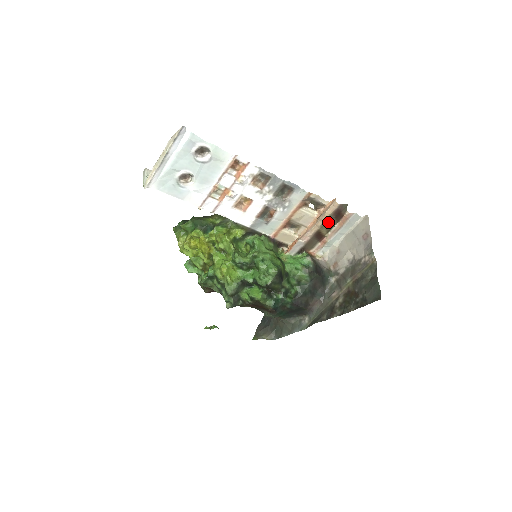
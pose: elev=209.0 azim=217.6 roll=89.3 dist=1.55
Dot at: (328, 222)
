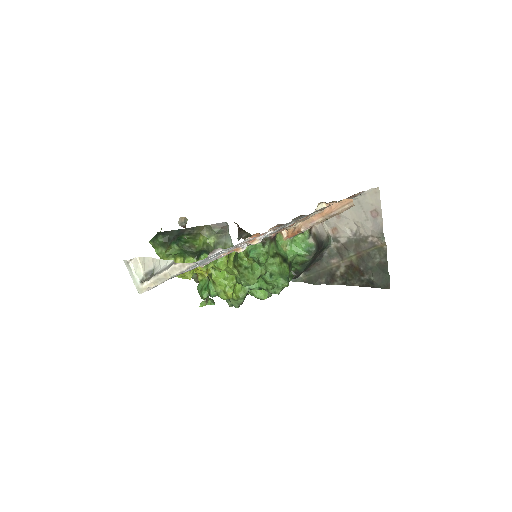
Dot at: occluded
